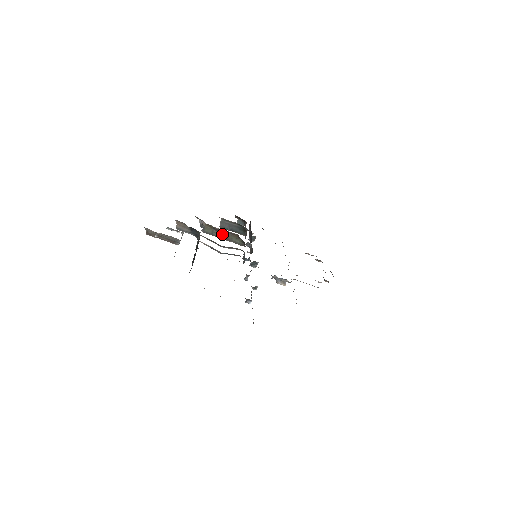
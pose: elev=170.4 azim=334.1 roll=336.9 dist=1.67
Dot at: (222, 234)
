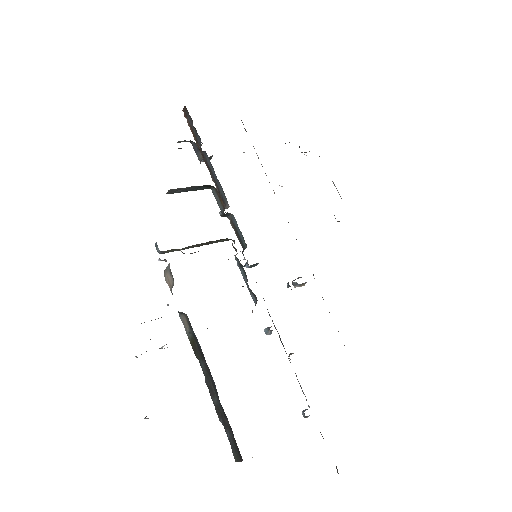
Dot at: (195, 245)
